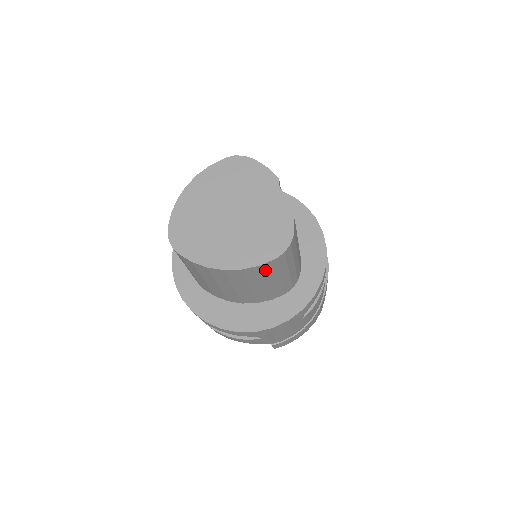
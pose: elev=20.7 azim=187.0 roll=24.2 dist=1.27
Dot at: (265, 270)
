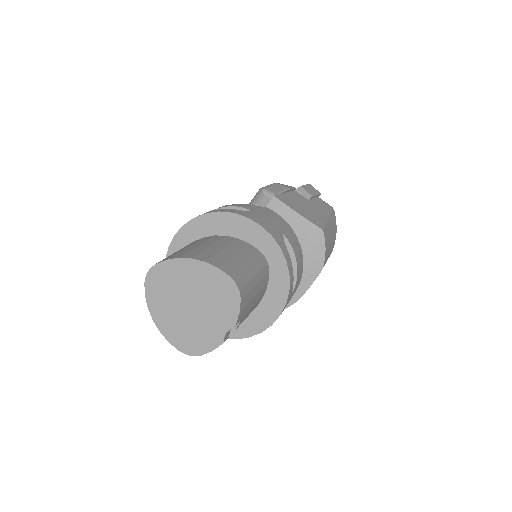
Dot at: occluded
